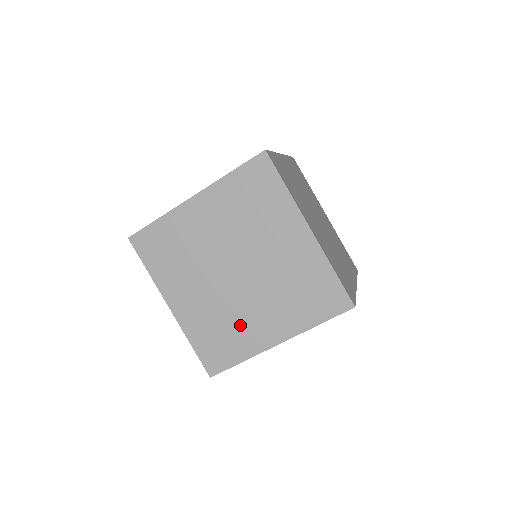
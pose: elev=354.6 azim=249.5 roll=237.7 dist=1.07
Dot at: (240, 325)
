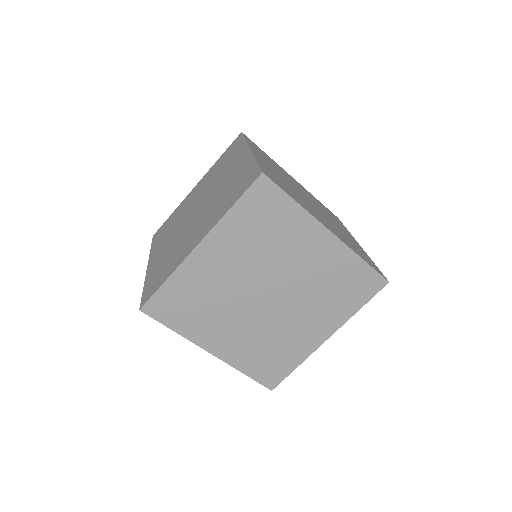
Dot at: (180, 248)
